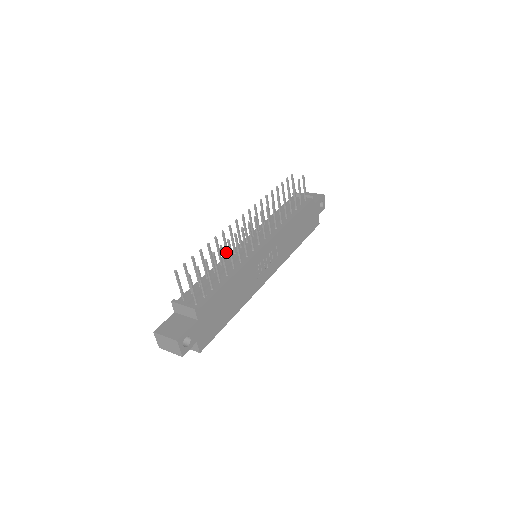
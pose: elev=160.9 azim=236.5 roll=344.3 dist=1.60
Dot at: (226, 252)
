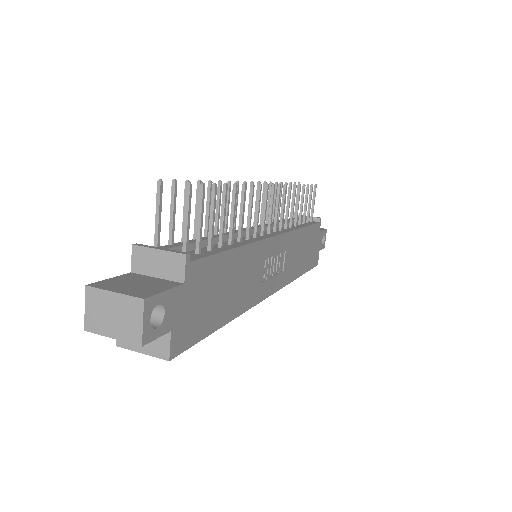
Dot at: occluded
